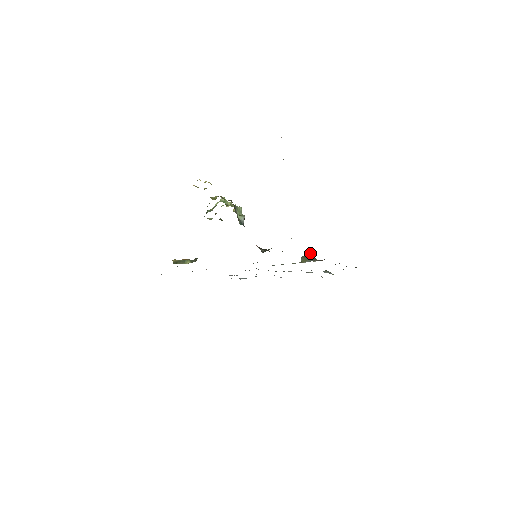
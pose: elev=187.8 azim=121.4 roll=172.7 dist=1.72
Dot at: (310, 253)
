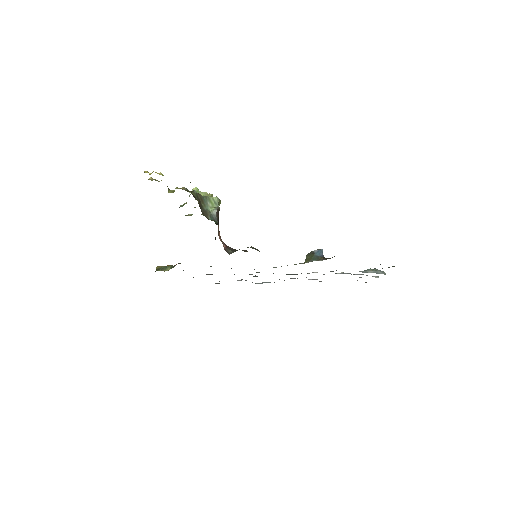
Dot at: occluded
